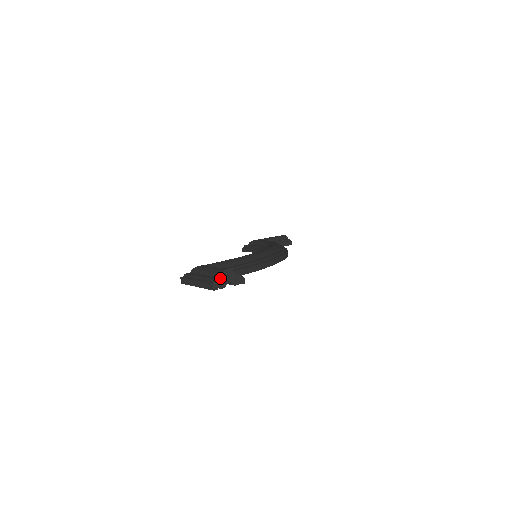
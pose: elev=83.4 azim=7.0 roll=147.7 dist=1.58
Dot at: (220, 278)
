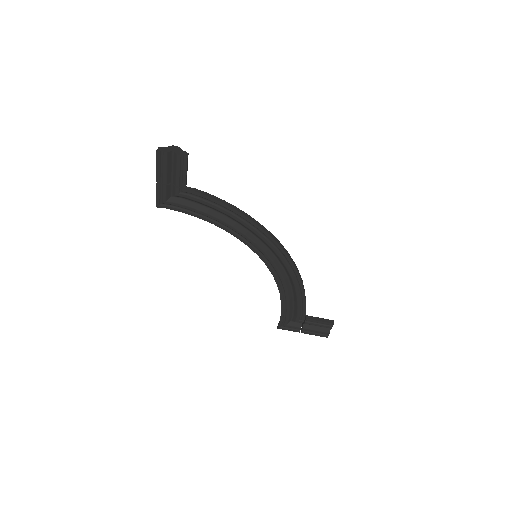
Dot at: (166, 147)
